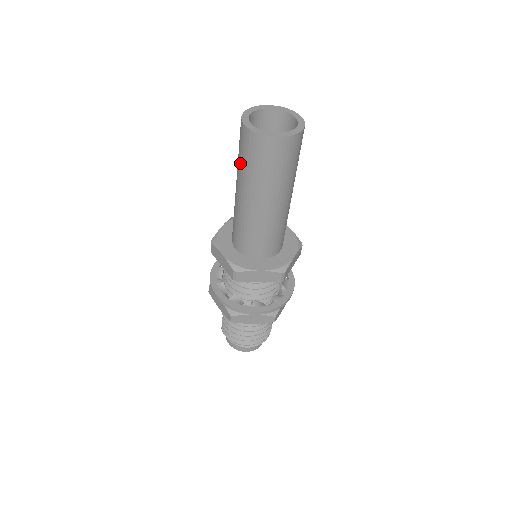
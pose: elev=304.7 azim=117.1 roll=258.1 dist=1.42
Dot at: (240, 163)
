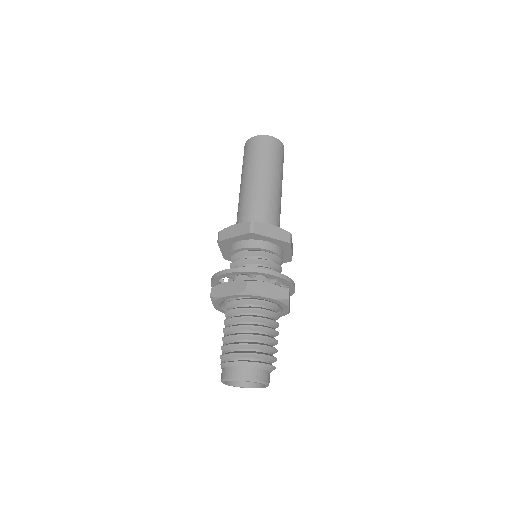
Dot at: (247, 162)
